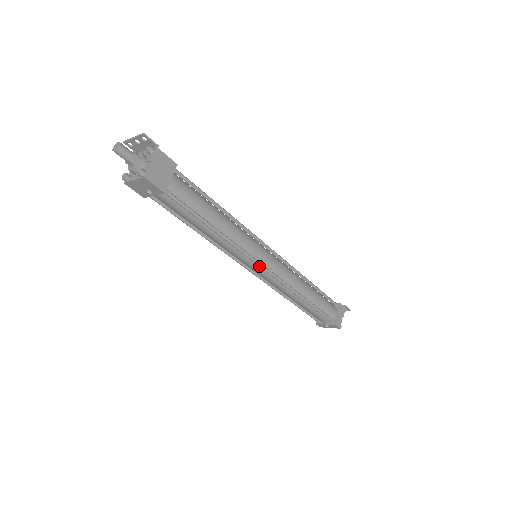
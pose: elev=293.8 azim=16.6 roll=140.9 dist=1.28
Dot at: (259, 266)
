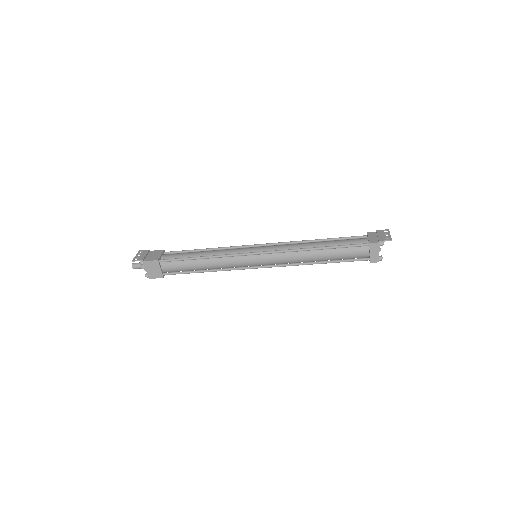
Dot at: (255, 268)
